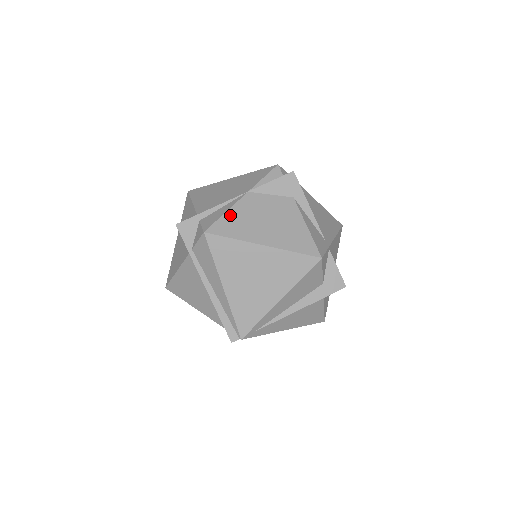
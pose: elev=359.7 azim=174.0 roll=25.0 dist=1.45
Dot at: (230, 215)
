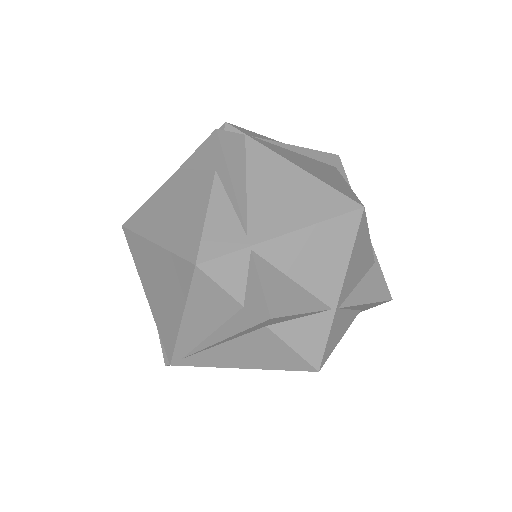
Dot at: (149, 203)
